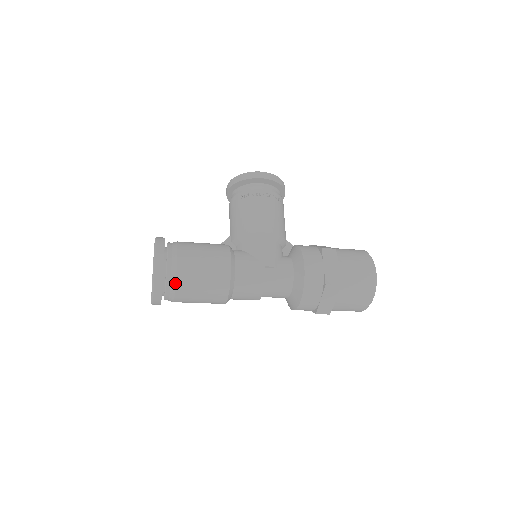
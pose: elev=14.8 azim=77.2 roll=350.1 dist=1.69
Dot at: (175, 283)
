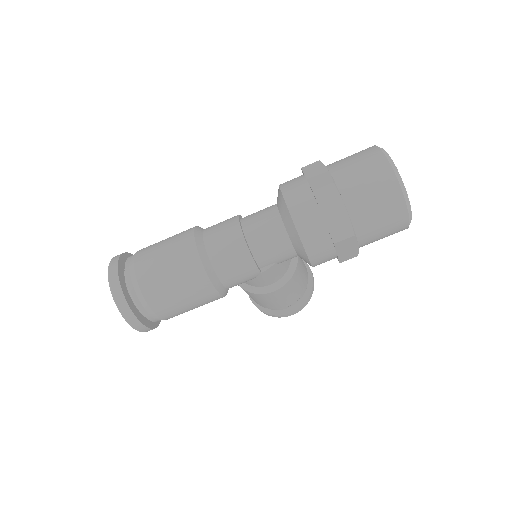
Dot at: (136, 253)
